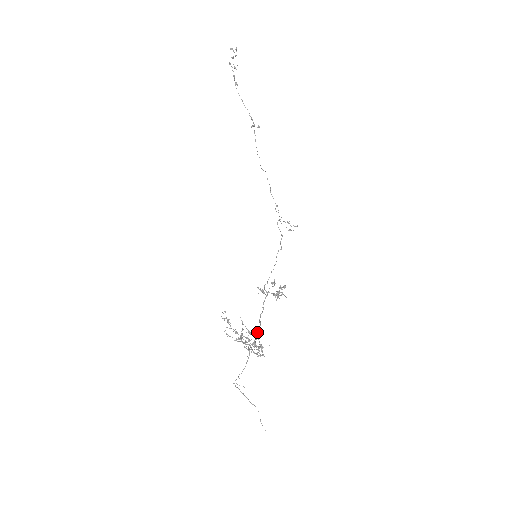
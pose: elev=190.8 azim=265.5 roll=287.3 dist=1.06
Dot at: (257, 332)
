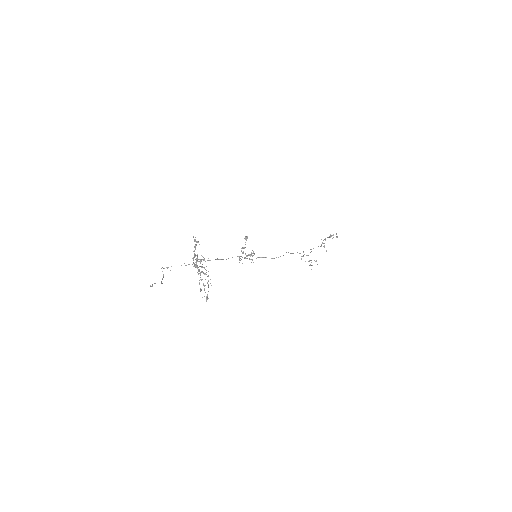
Dot at: (209, 260)
